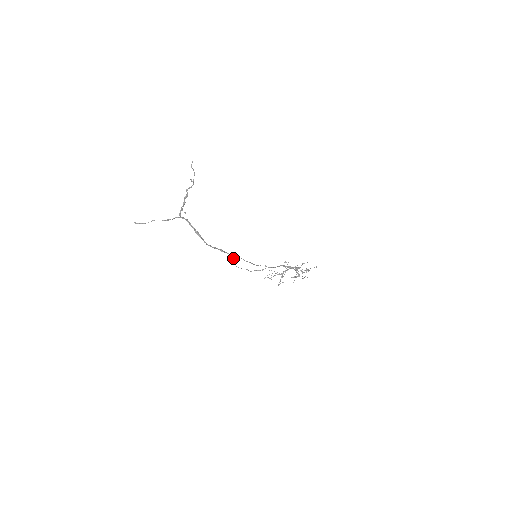
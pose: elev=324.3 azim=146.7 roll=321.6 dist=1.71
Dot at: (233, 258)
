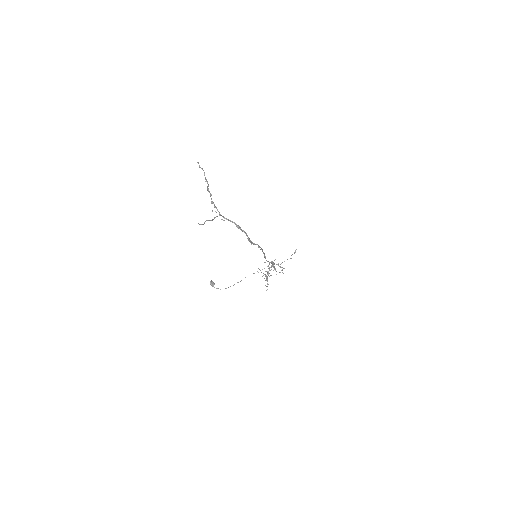
Dot at: (214, 284)
